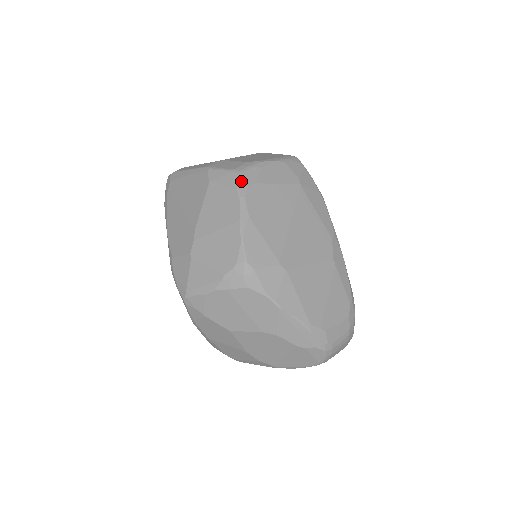
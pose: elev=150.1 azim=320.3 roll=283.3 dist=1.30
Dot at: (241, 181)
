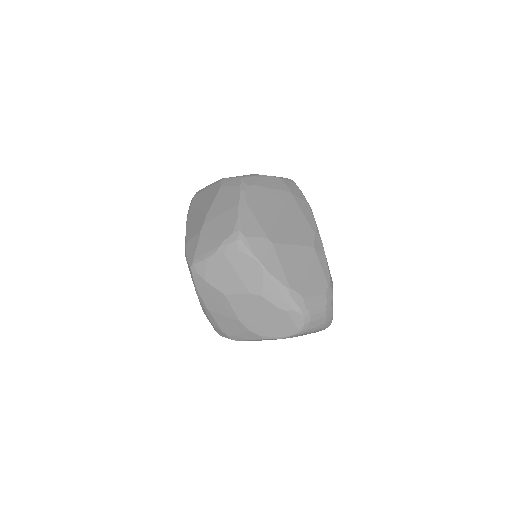
Dot at: (243, 182)
